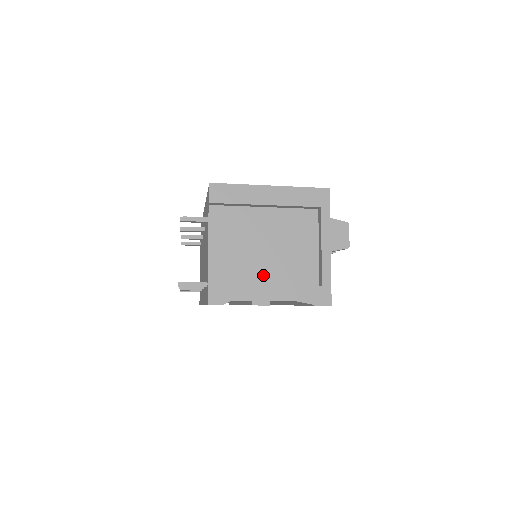
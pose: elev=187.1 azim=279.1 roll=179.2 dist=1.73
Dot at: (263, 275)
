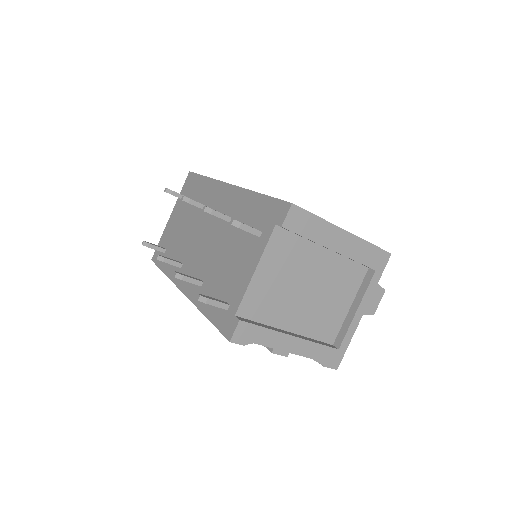
Dot at: (291, 320)
